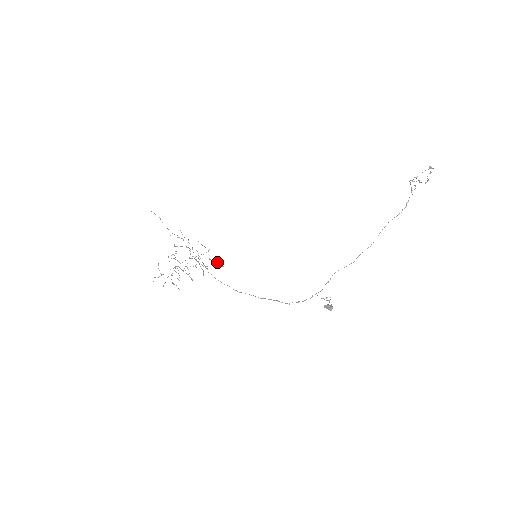
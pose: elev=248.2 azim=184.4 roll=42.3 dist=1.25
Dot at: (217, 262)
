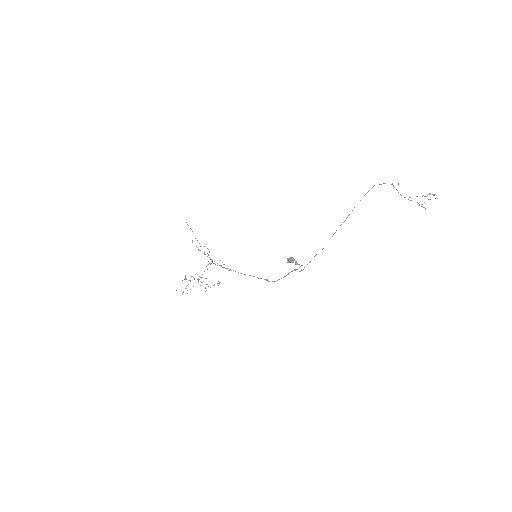
Dot at: occluded
